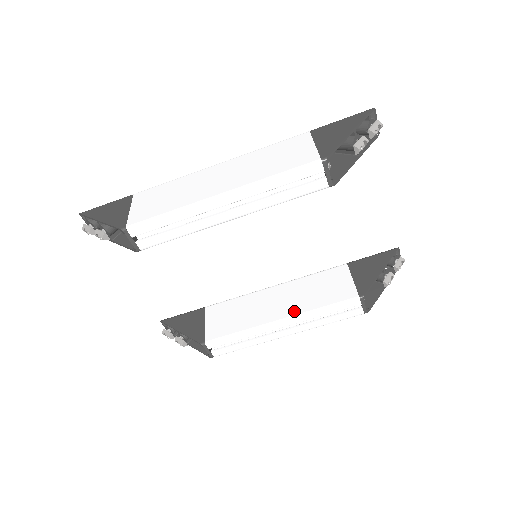
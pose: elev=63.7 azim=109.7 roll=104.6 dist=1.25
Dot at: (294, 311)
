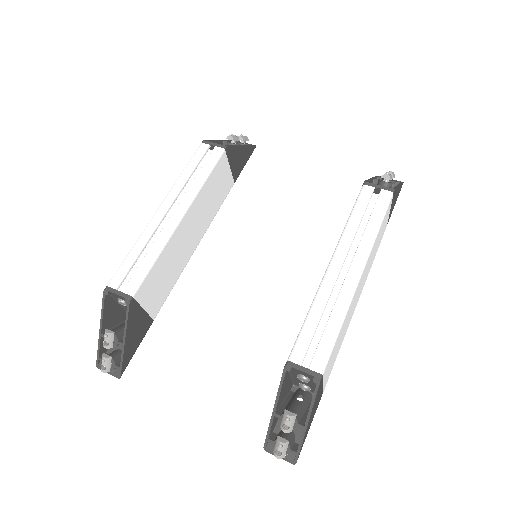
Dot at: occluded
